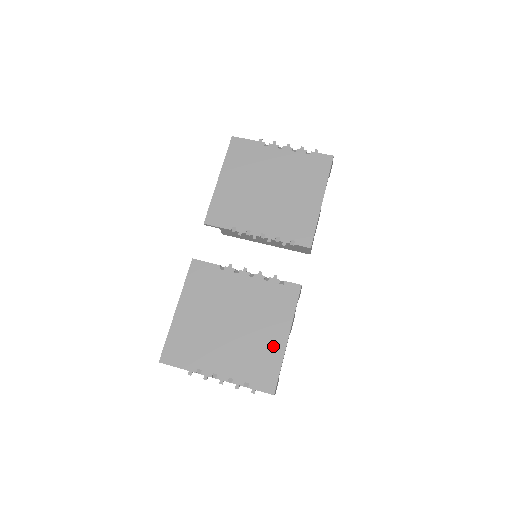
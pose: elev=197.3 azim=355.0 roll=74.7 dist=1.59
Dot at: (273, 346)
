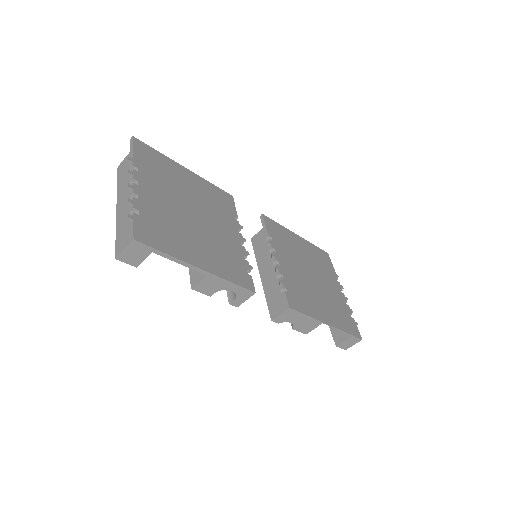
Dot at: (187, 250)
